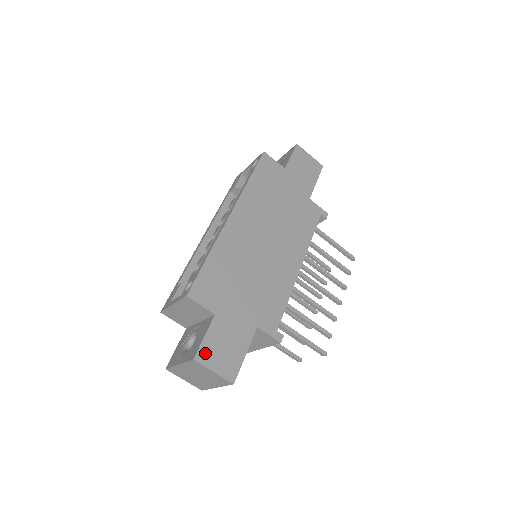
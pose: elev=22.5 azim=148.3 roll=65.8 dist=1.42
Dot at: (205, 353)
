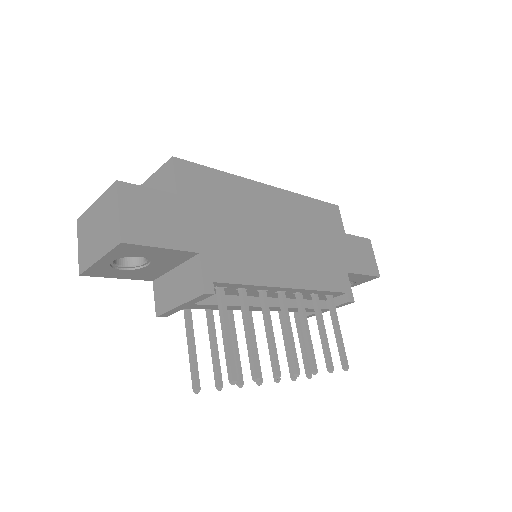
Dot at: (132, 193)
